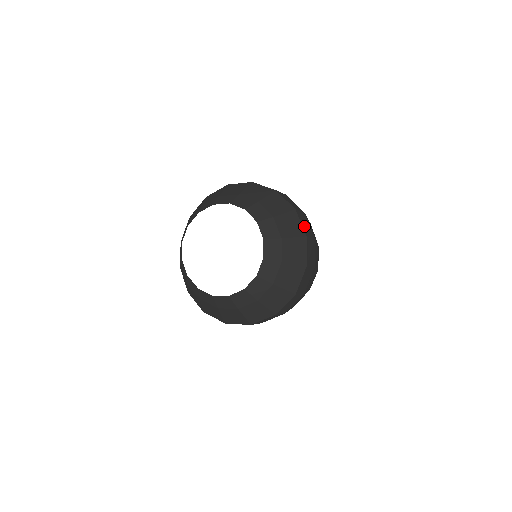
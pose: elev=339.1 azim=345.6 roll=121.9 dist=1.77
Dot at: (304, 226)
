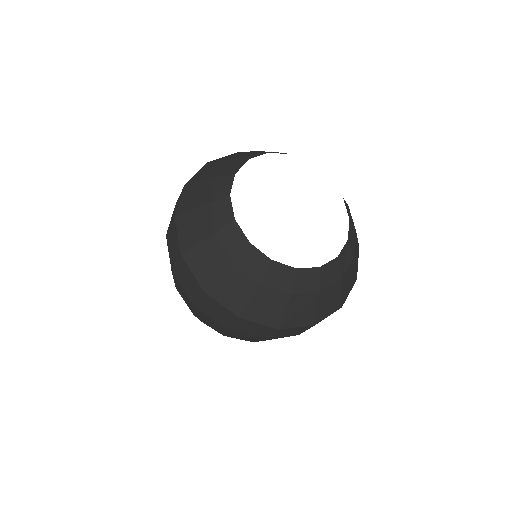
Dot at: occluded
